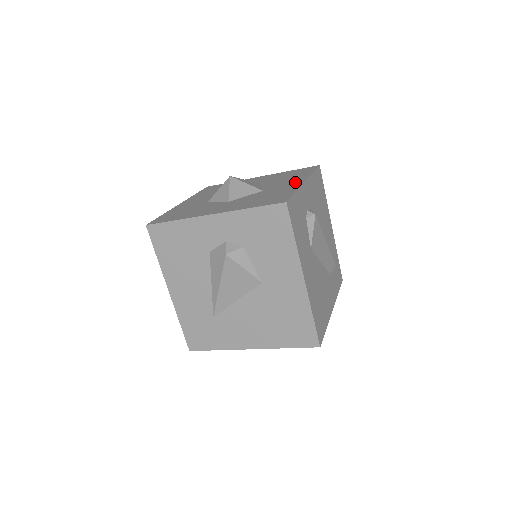
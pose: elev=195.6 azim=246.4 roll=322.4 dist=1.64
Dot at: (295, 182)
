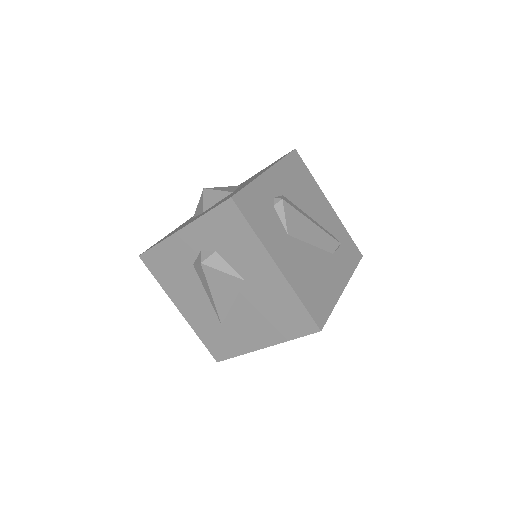
Dot at: (259, 174)
